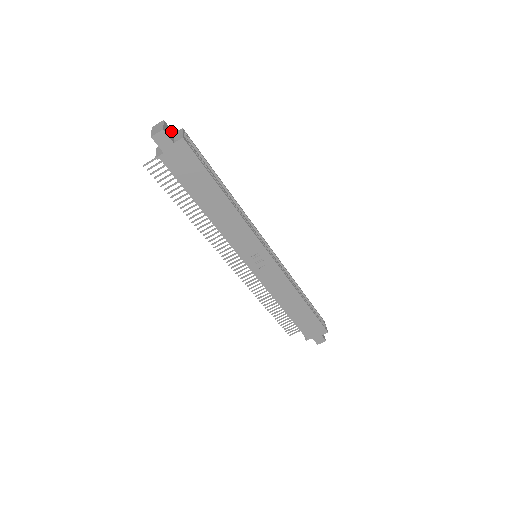
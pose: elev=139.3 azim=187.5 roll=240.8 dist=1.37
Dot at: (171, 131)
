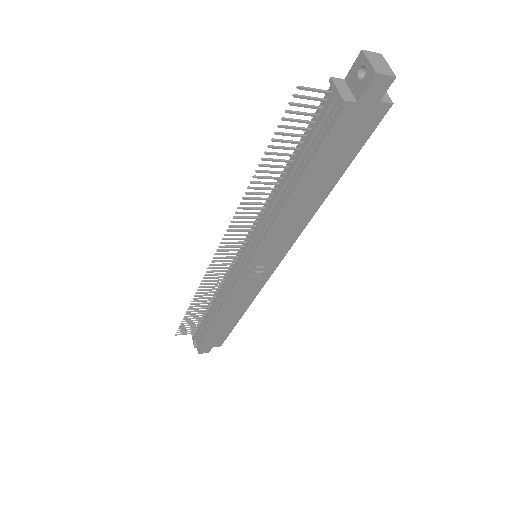
Dot at: occluded
